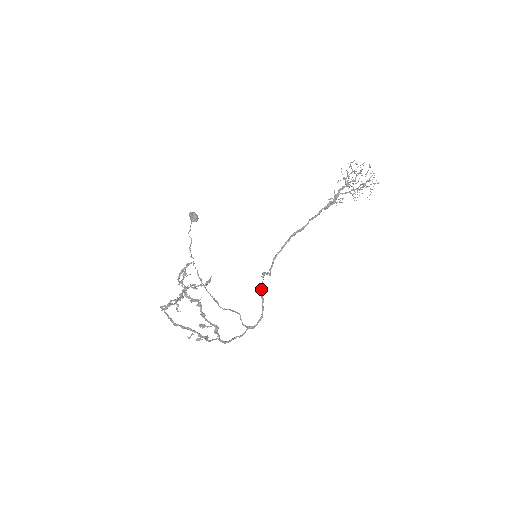
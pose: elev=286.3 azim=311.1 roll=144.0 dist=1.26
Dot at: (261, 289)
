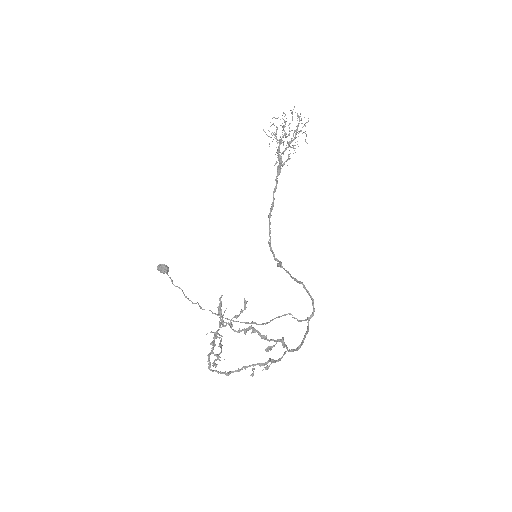
Dot at: (291, 277)
